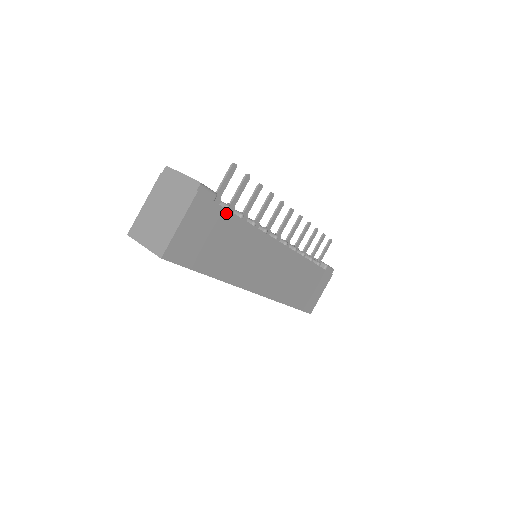
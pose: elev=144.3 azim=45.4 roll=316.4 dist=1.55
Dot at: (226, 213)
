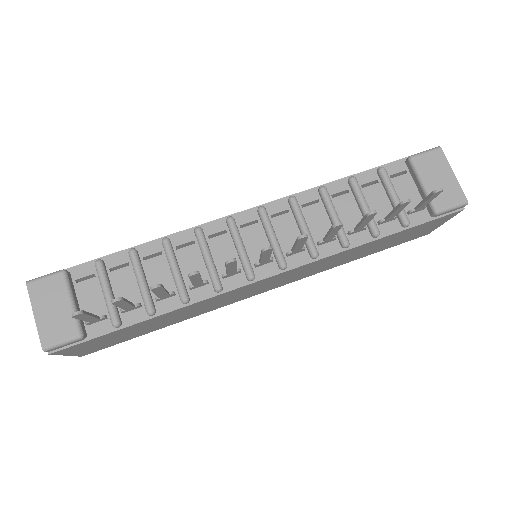
Dot at: (117, 331)
